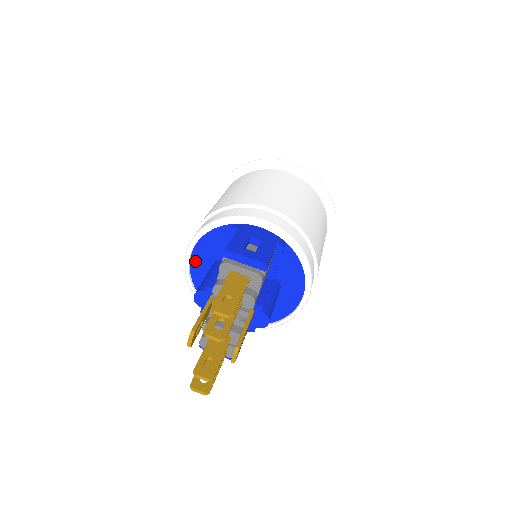
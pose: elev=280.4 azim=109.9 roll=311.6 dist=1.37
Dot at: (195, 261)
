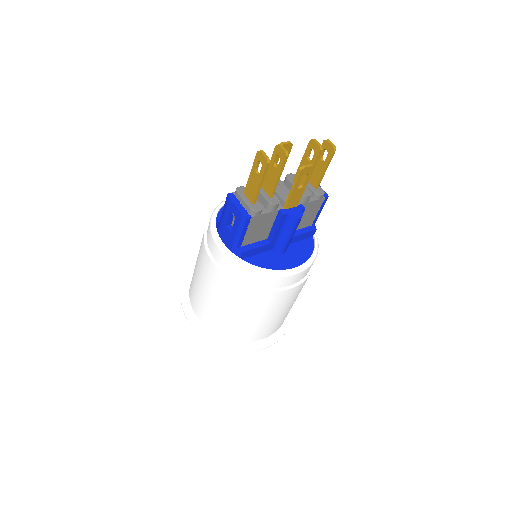
Dot at: occluded
